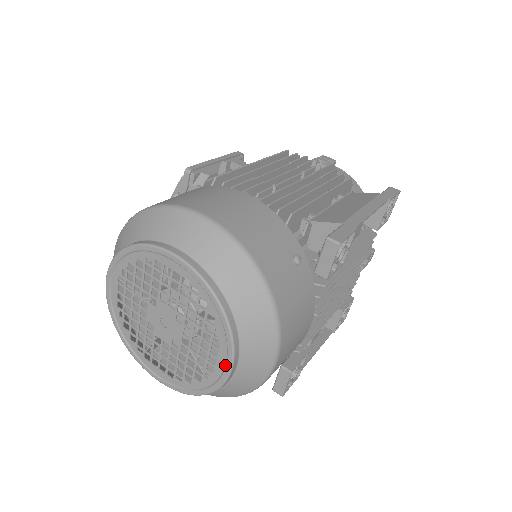
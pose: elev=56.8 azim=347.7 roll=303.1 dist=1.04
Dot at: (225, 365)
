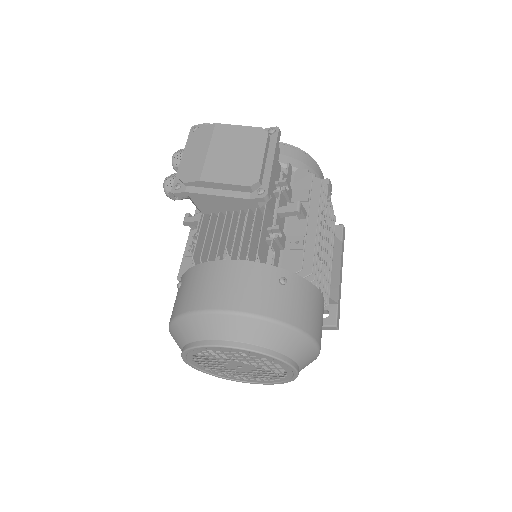
Dot at: (258, 383)
